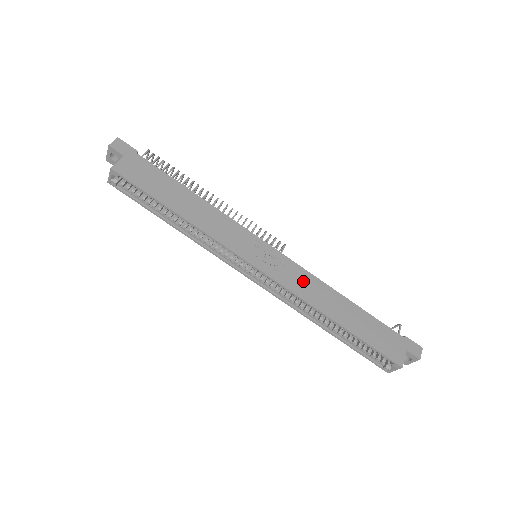
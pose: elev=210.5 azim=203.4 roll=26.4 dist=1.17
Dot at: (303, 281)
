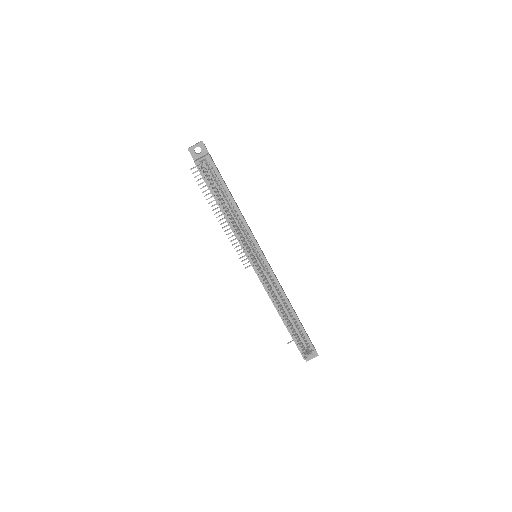
Dot at: occluded
